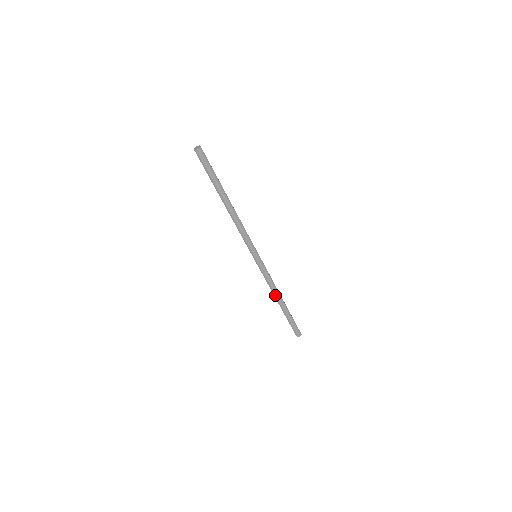
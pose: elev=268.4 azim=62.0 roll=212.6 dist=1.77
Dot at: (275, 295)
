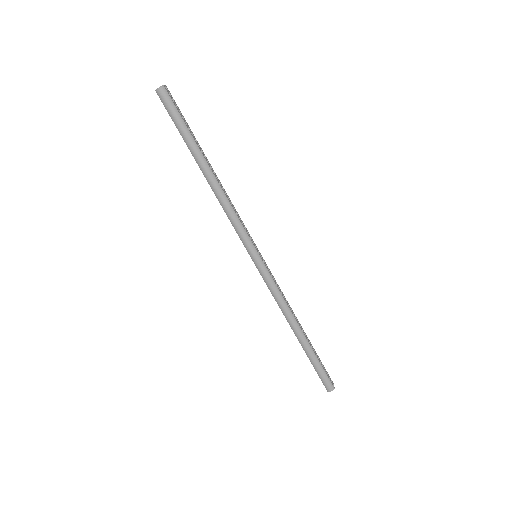
Dot at: (288, 319)
